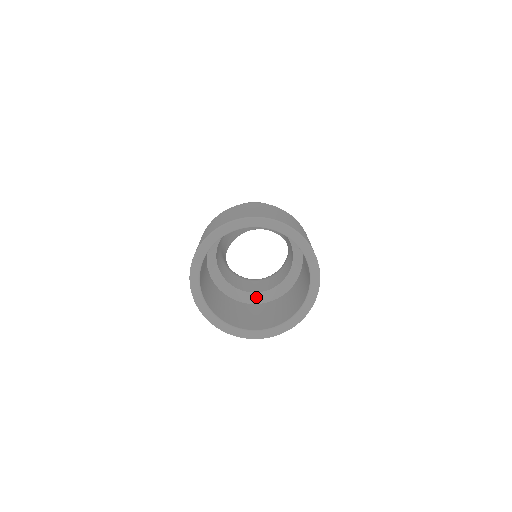
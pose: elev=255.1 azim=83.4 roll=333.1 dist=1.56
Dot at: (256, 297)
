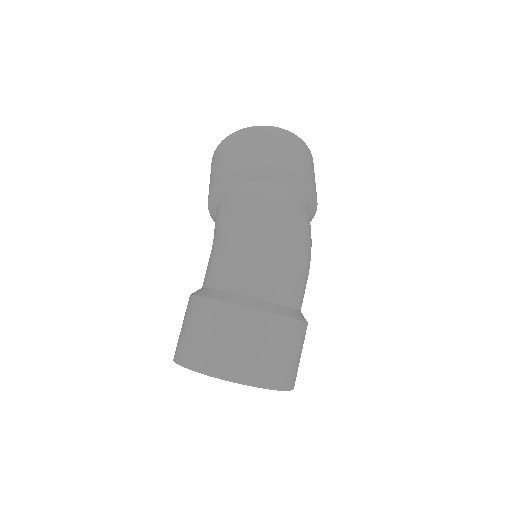
Dot at: occluded
